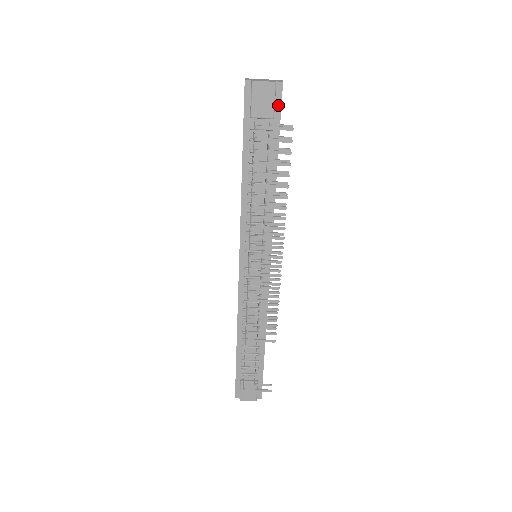
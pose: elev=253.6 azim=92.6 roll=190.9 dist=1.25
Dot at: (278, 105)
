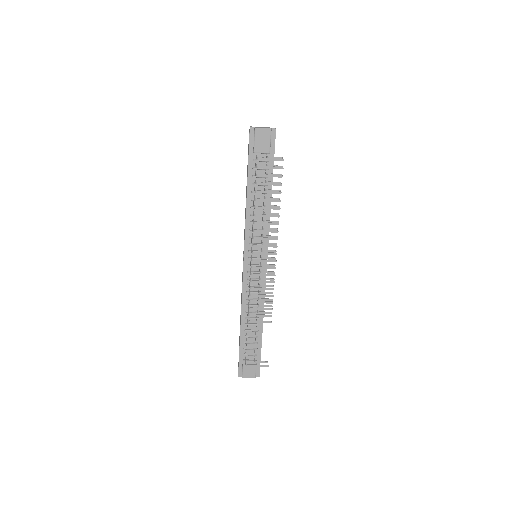
Dot at: (273, 144)
